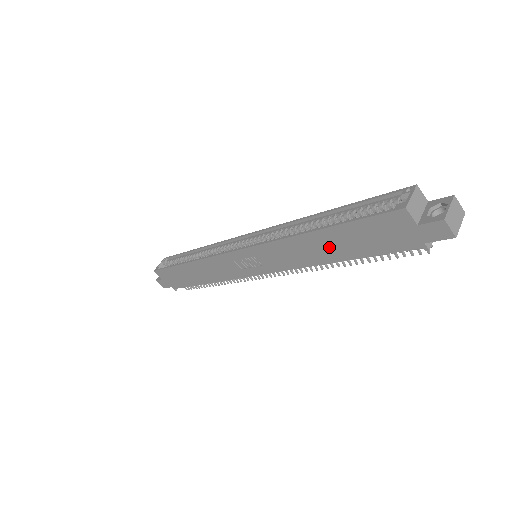
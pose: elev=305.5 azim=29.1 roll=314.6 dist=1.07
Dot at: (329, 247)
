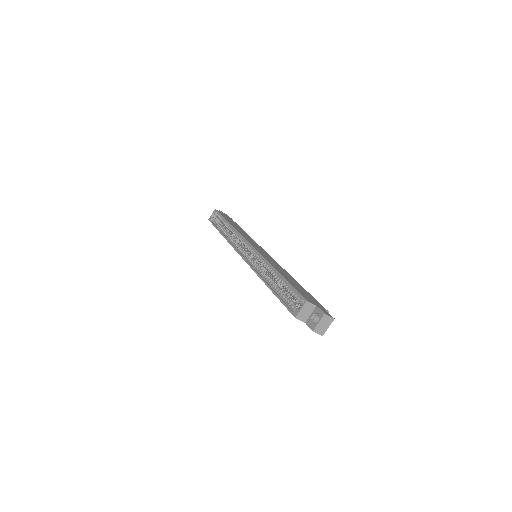
Dot at: occluded
